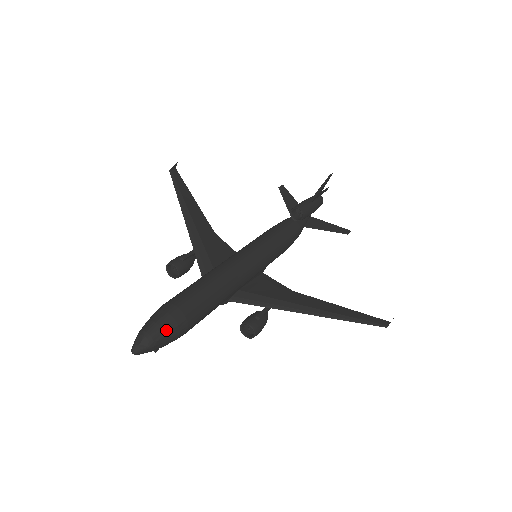
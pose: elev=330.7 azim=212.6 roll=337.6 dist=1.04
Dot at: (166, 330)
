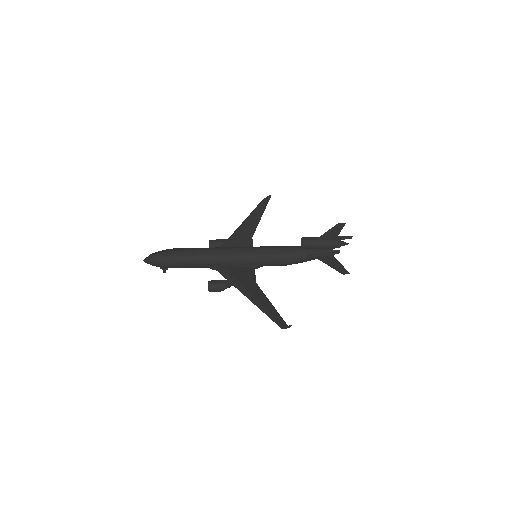
Dot at: (160, 257)
